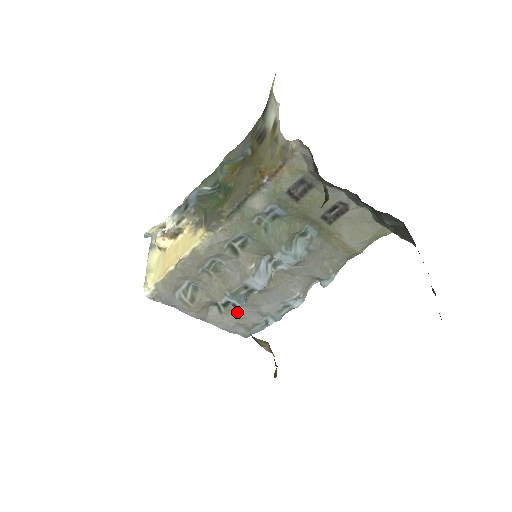
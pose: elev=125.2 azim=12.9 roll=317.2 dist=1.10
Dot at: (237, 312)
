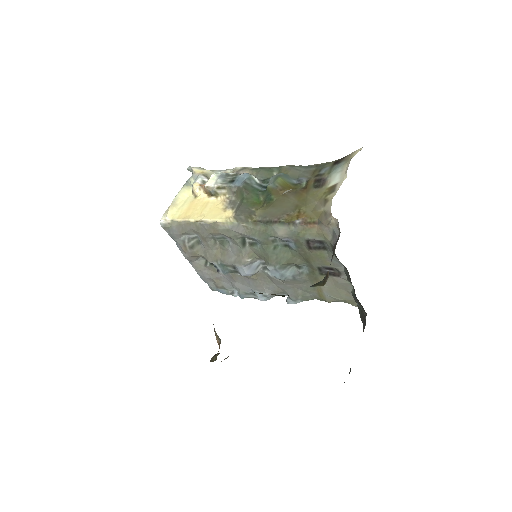
Dot at: (217, 273)
